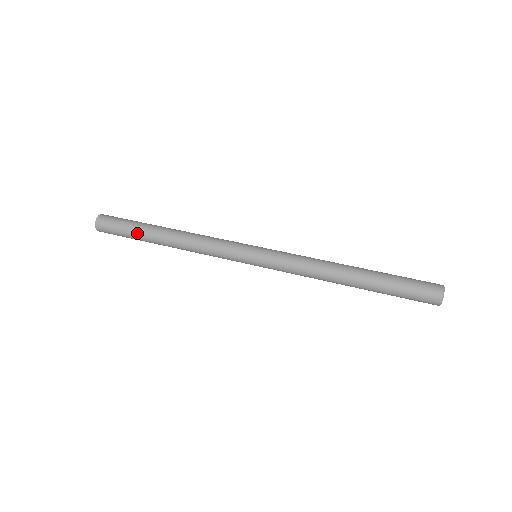
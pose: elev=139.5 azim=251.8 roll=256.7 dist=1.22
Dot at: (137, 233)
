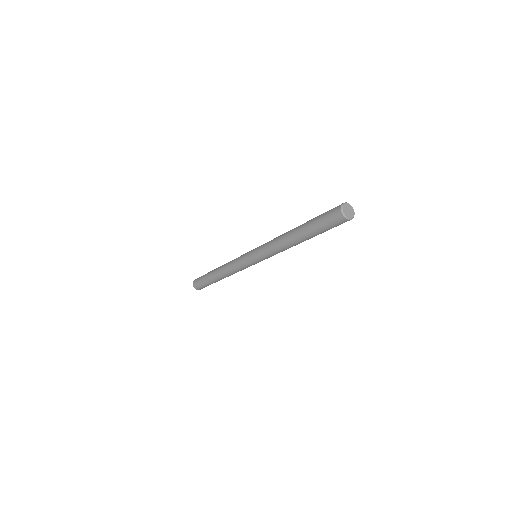
Dot at: (207, 278)
